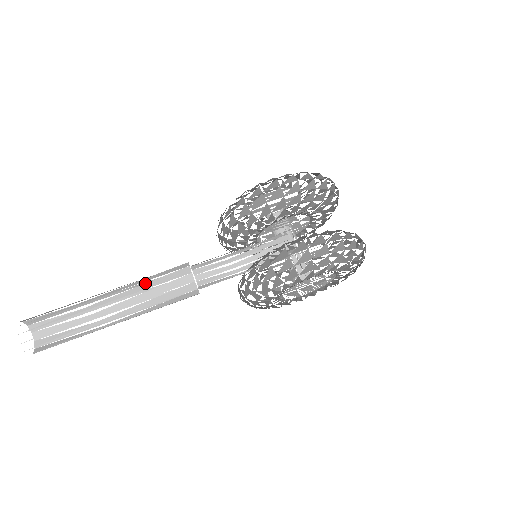
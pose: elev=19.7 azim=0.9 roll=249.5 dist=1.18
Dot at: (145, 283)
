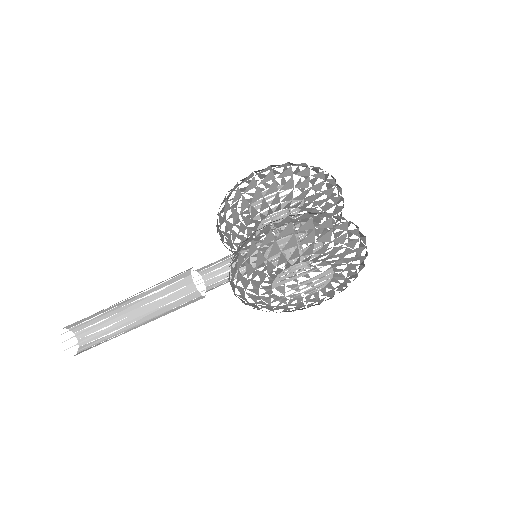
Dot at: (154, 287)
